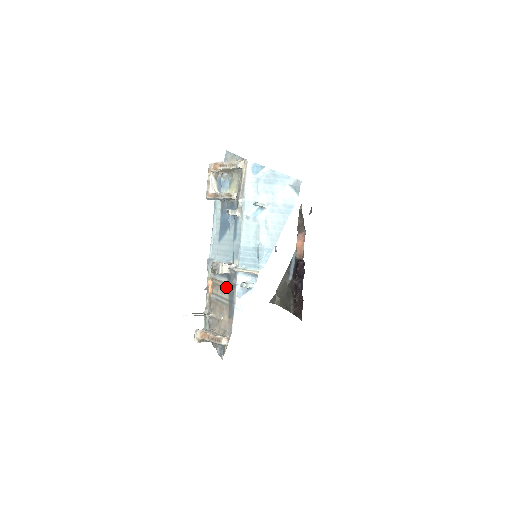
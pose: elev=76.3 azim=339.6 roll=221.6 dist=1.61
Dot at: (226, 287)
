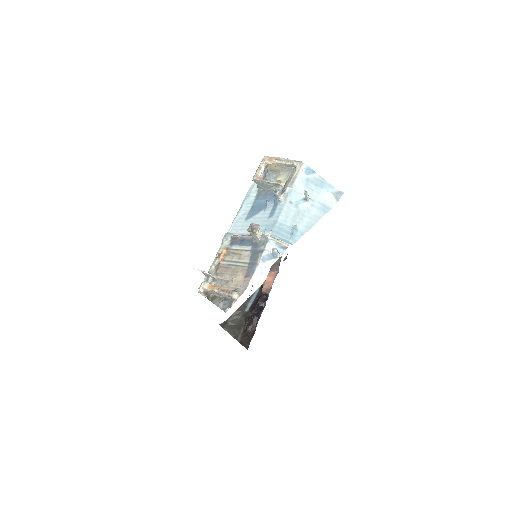
Dot at: (248, 253)
